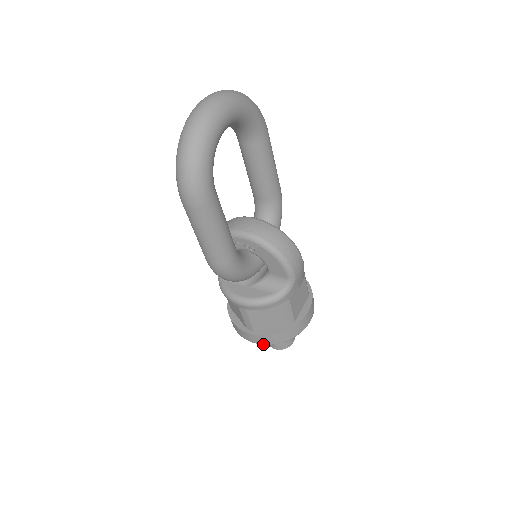
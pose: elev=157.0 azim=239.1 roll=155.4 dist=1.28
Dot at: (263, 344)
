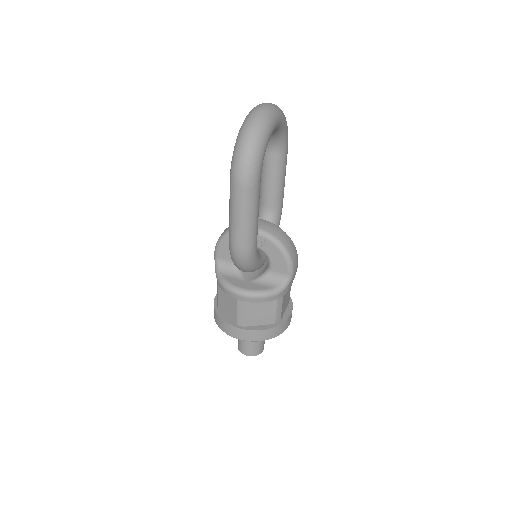
Dot at: (249, 340)
